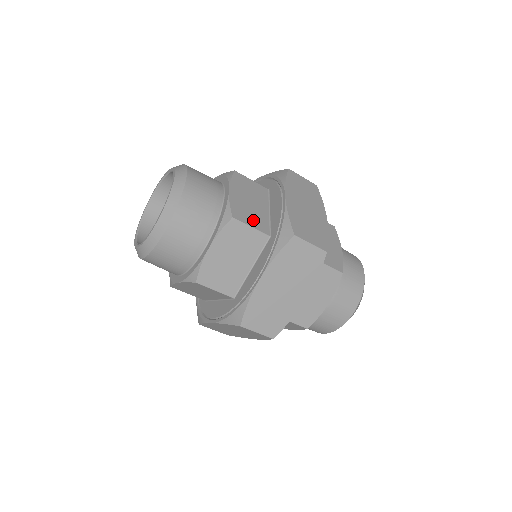
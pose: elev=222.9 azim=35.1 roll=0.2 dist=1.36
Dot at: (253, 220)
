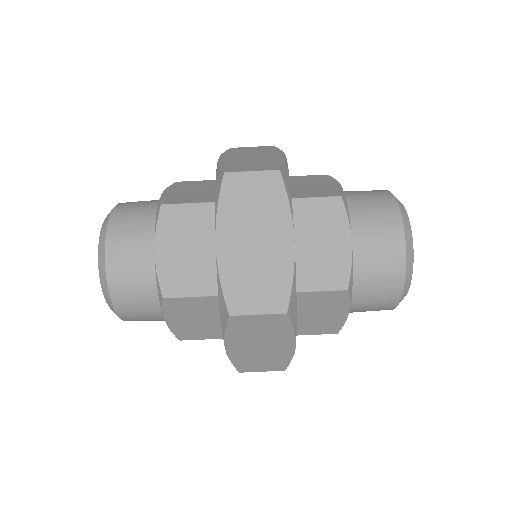
Dot at: (193, 283)
